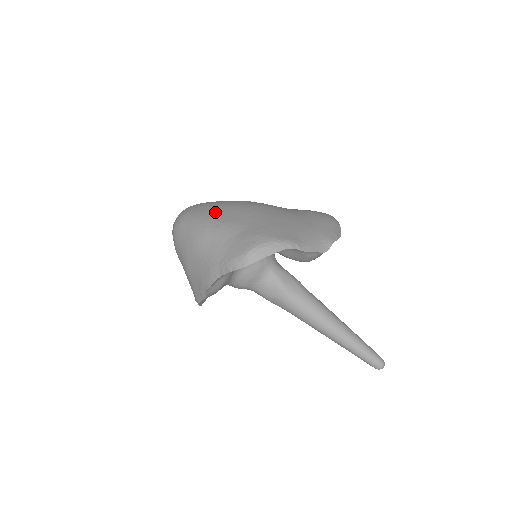
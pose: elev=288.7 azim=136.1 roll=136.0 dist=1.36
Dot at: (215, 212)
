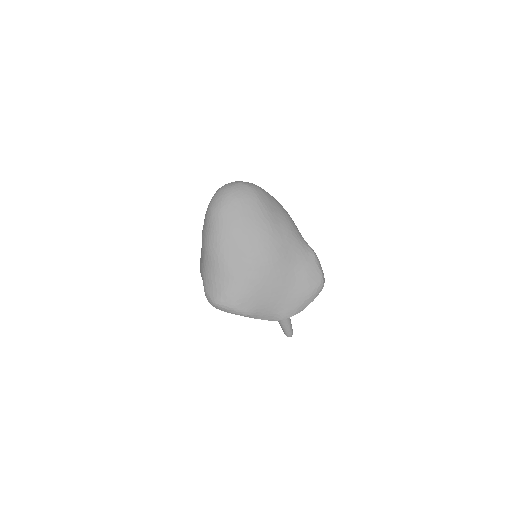
Dot at: (231, 239)
